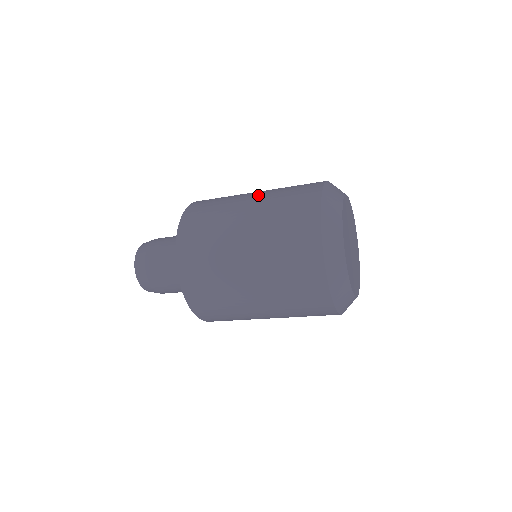
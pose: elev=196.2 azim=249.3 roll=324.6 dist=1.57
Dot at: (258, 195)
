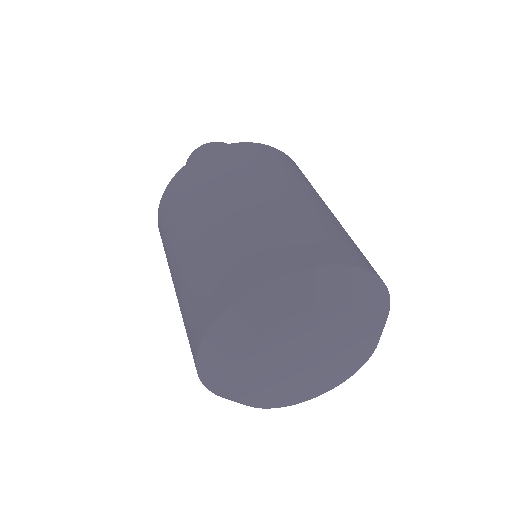
Dot at: (188, 249)
